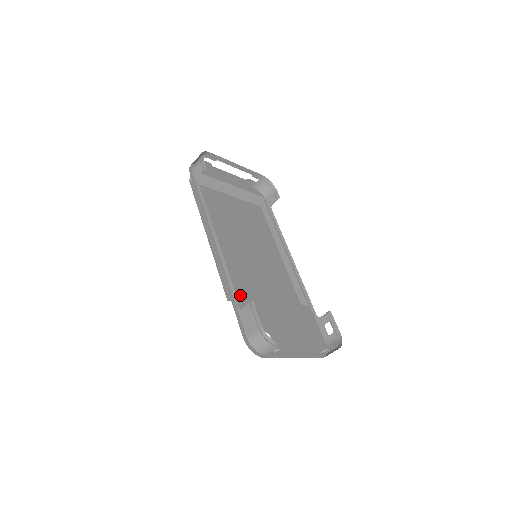
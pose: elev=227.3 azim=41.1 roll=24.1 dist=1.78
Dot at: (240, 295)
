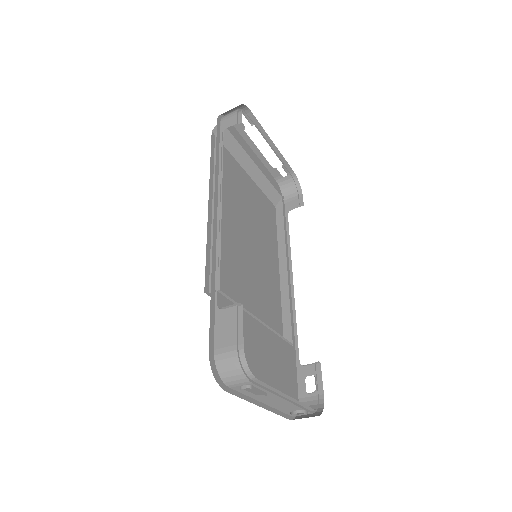
Dot at: occluded
